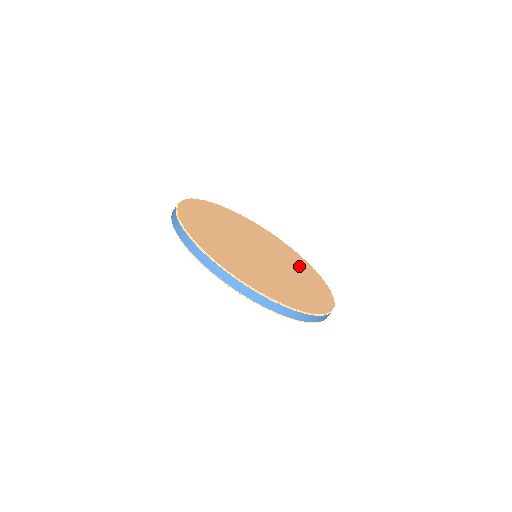
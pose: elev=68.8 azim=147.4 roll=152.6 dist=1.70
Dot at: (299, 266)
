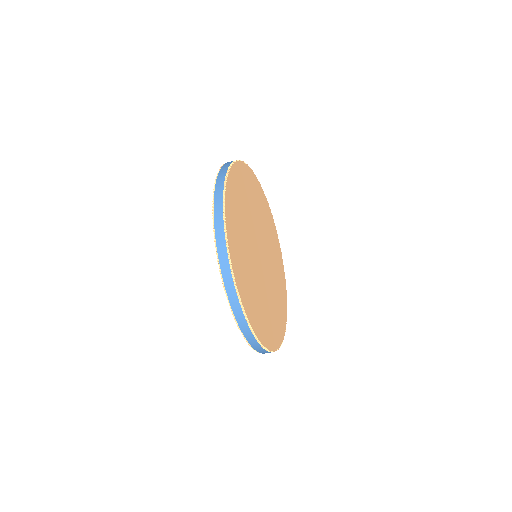
Dot at: (268, 223)
